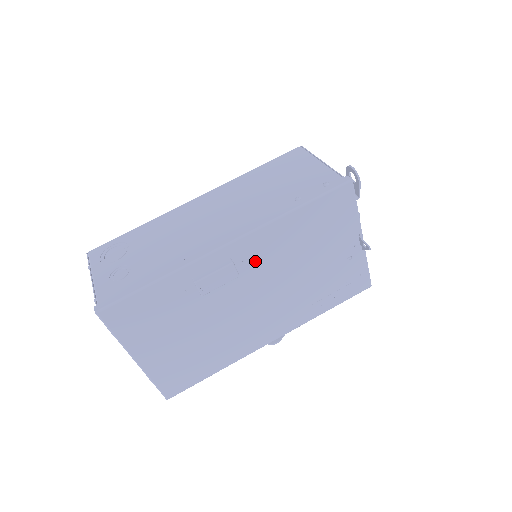
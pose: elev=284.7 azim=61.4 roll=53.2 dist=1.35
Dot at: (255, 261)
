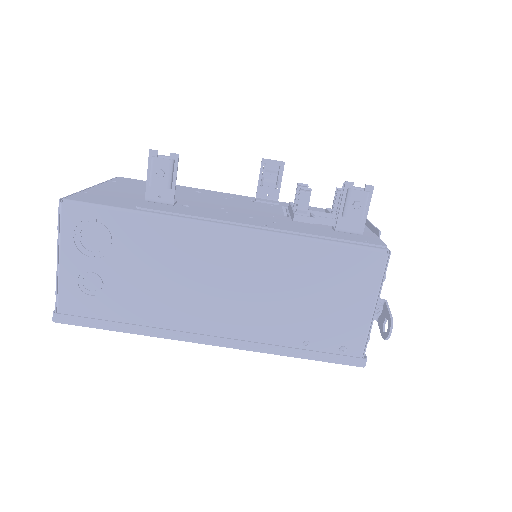
Dot at: occluded
